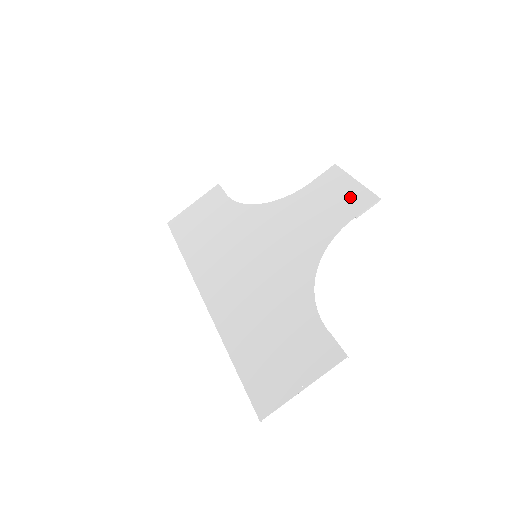
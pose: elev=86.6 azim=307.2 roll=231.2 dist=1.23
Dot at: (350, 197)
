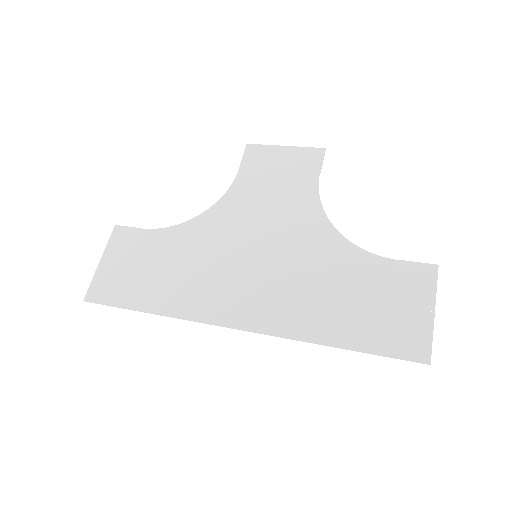
Dot at: (296, 160)
